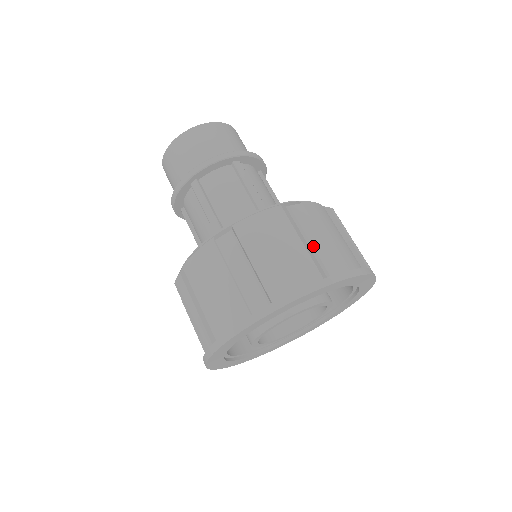
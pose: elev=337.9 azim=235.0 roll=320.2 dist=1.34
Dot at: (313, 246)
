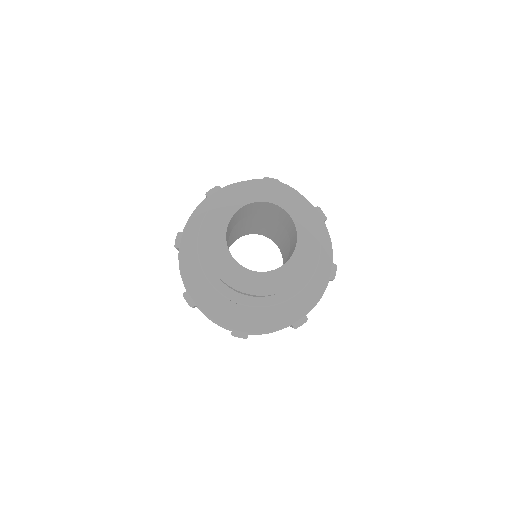
Dot at: occluded
